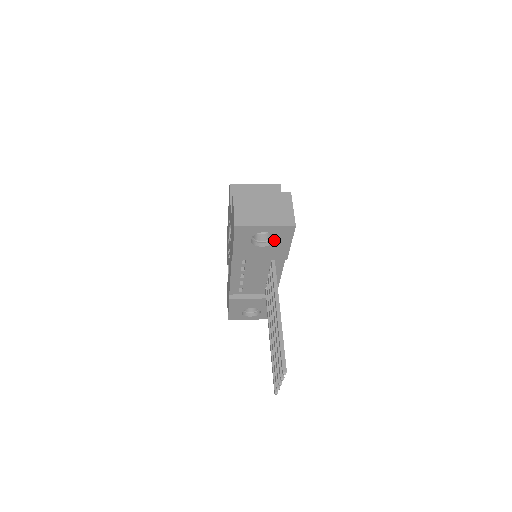
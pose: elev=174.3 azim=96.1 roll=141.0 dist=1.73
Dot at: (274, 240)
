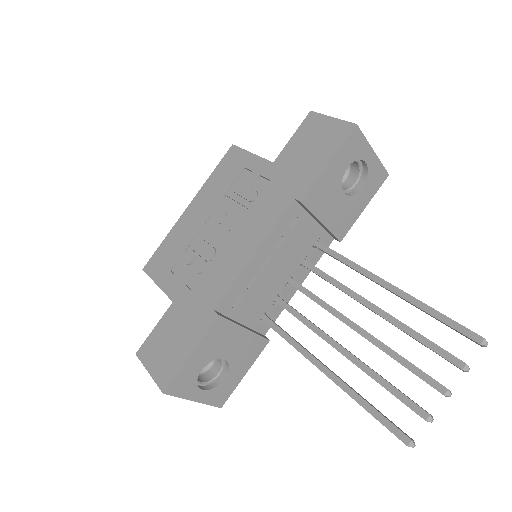
Dot at: (357, 190)
